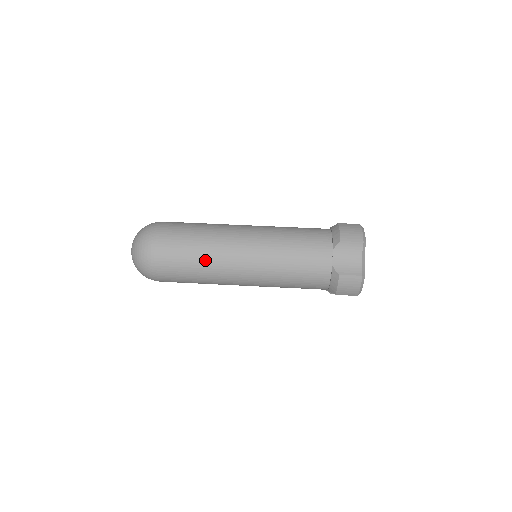
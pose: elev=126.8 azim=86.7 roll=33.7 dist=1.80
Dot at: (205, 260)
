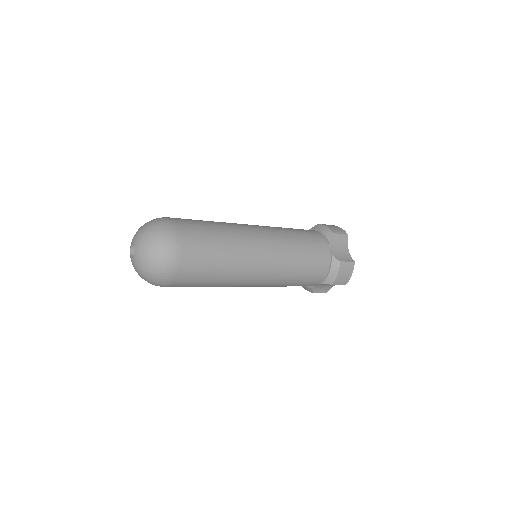
Dot at: (231, 251)
